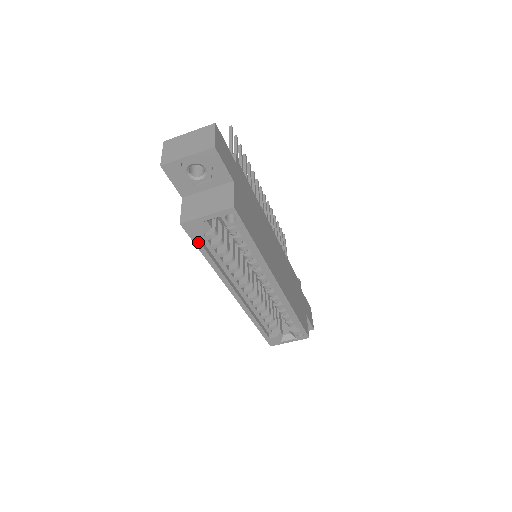
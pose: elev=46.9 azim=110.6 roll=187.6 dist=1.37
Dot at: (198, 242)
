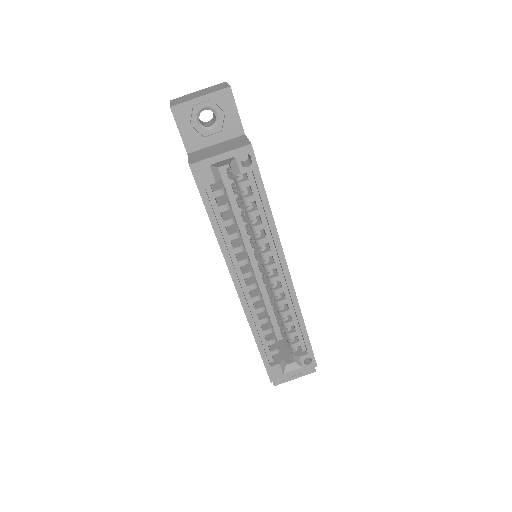
Dot at: (205, 195)
